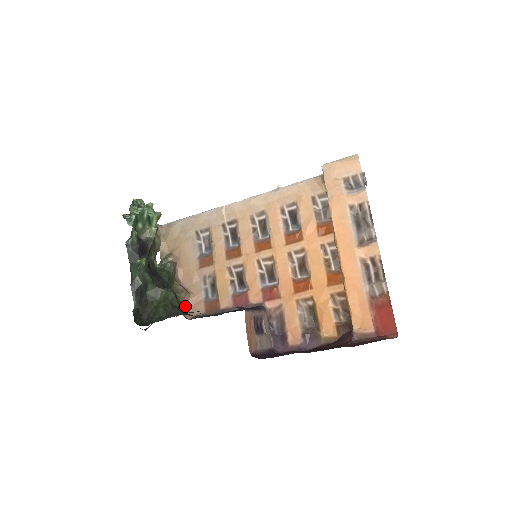
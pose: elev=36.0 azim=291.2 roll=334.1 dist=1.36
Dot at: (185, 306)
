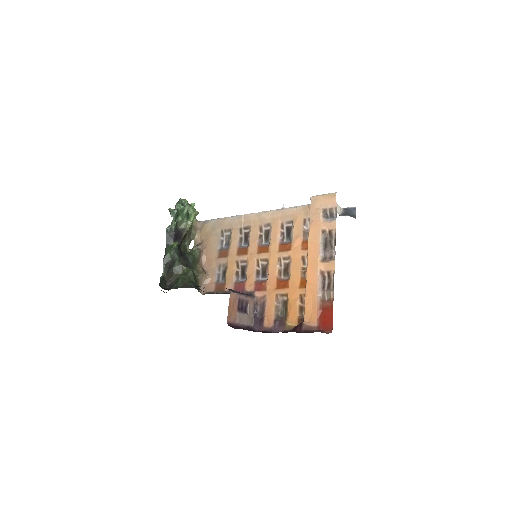
Dot at: (201, 284)
